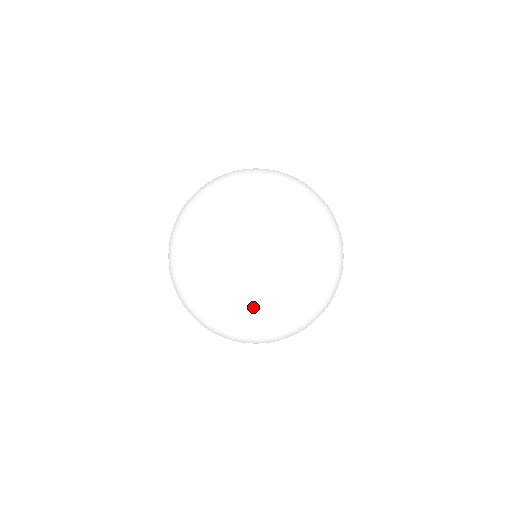
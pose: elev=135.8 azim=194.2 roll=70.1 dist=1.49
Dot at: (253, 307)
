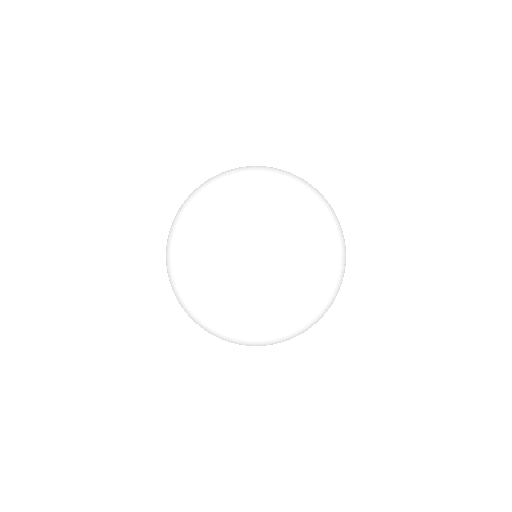
Dot at: (252, 334)
